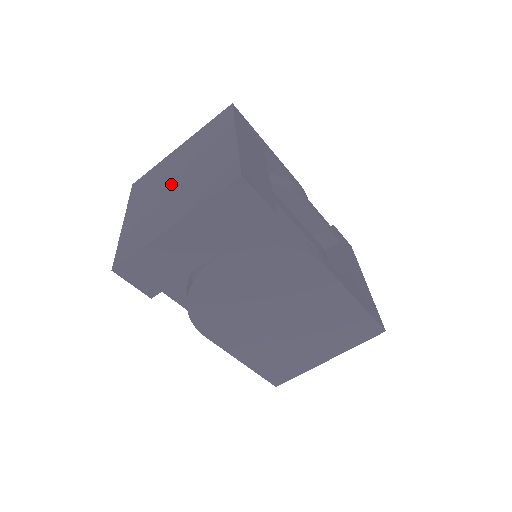
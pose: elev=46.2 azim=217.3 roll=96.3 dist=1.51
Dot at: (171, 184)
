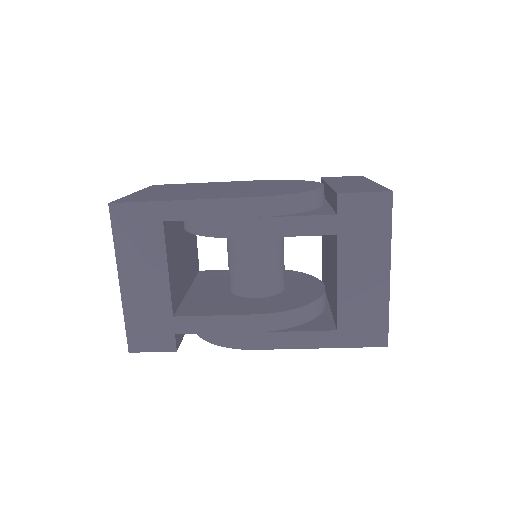
Dot at: occluded
